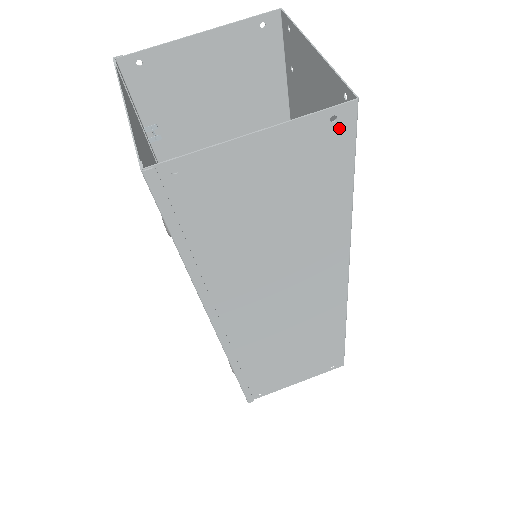
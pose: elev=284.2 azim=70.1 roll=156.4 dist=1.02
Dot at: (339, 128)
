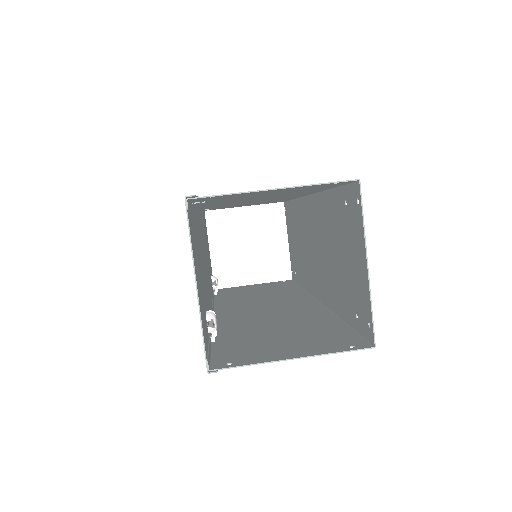
Dot at: (354, 344)
